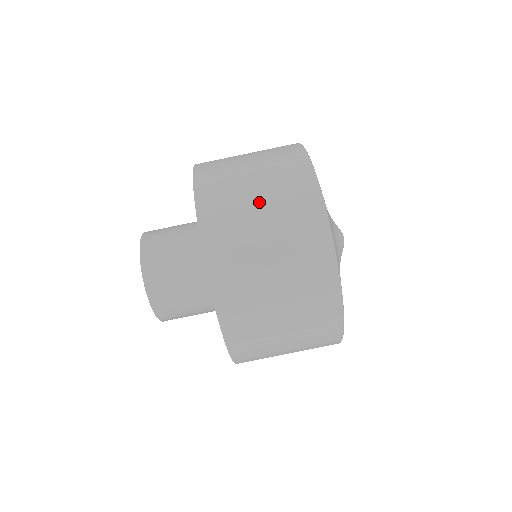
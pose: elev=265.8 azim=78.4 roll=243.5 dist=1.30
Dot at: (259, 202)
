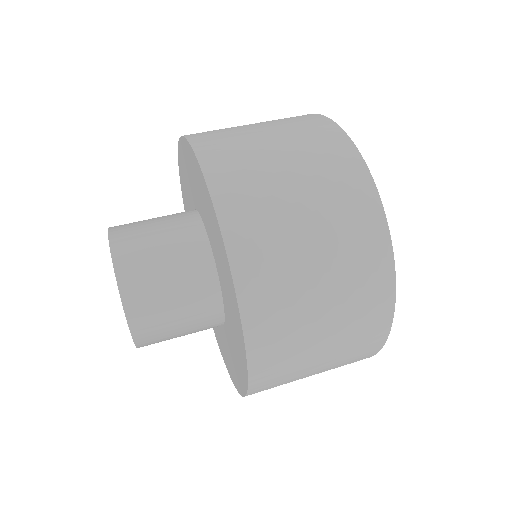
Dot at: occluded
